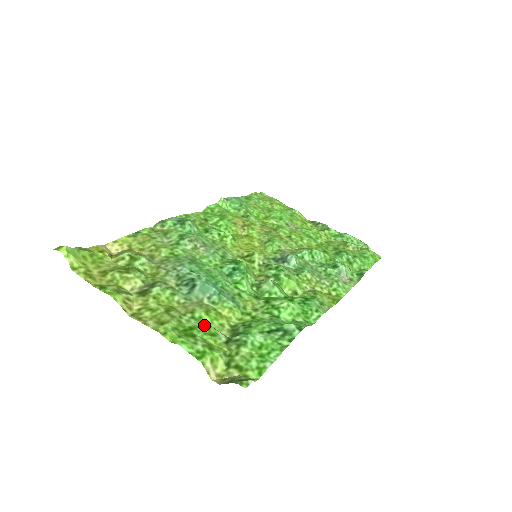
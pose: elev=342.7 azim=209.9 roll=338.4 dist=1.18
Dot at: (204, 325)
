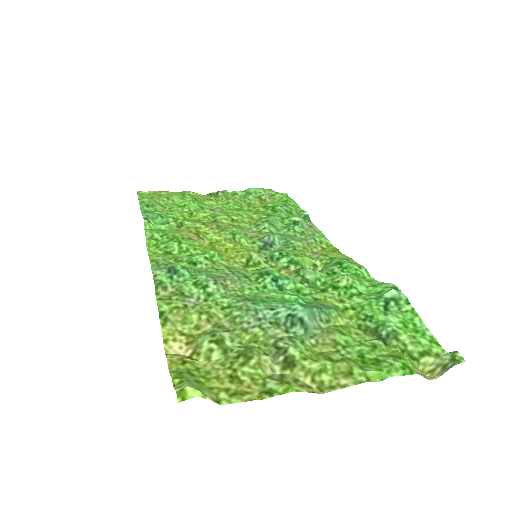
Dot at: (359, 345)
